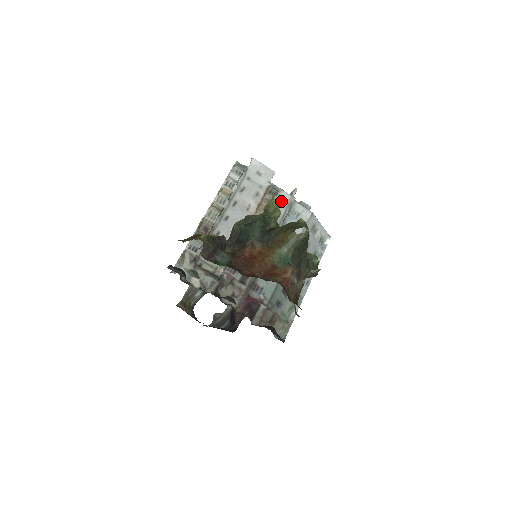
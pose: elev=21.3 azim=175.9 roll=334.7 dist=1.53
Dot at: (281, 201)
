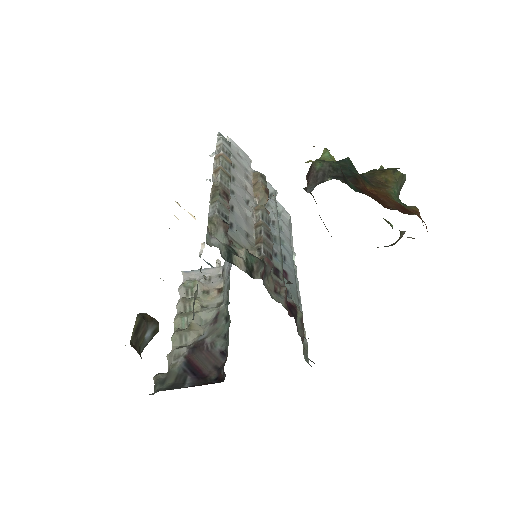
Dot at: occluded
